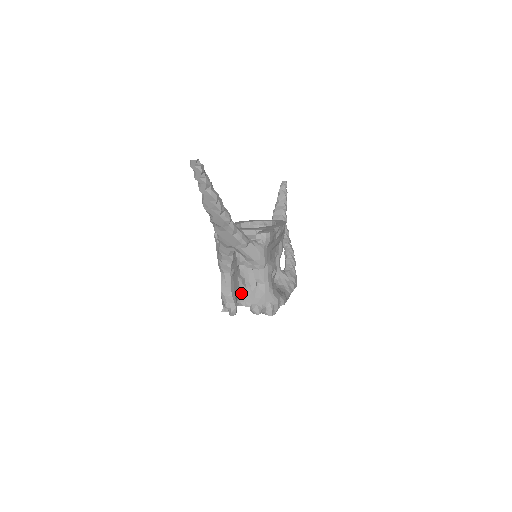
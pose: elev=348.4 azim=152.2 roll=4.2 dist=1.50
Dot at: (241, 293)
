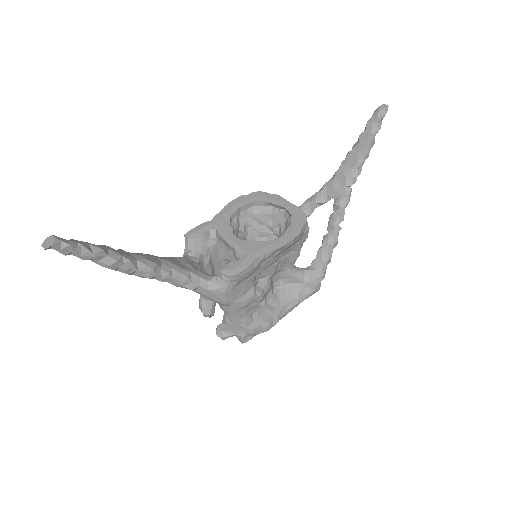
Dot at: occluded
